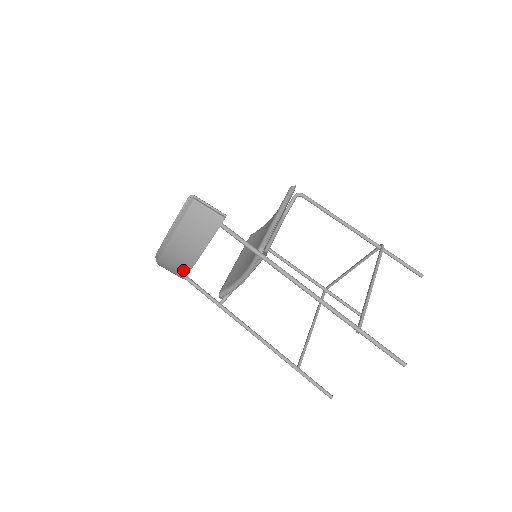
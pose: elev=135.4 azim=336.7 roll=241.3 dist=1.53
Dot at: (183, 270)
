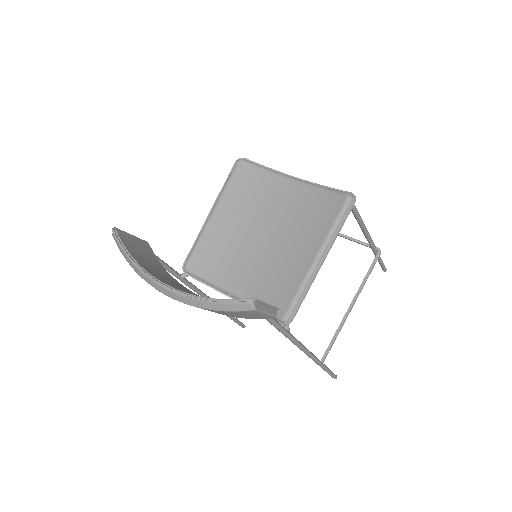
Dot at: occluded
